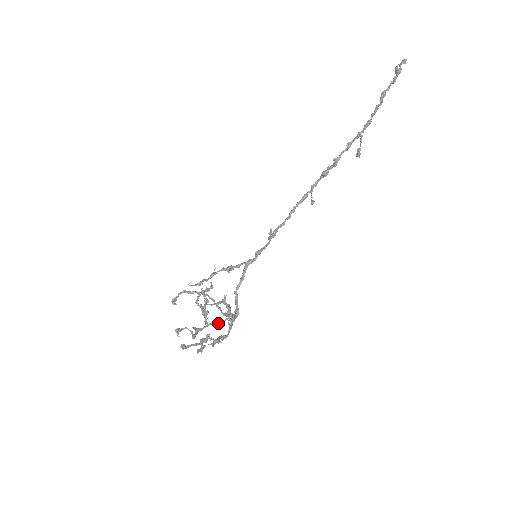
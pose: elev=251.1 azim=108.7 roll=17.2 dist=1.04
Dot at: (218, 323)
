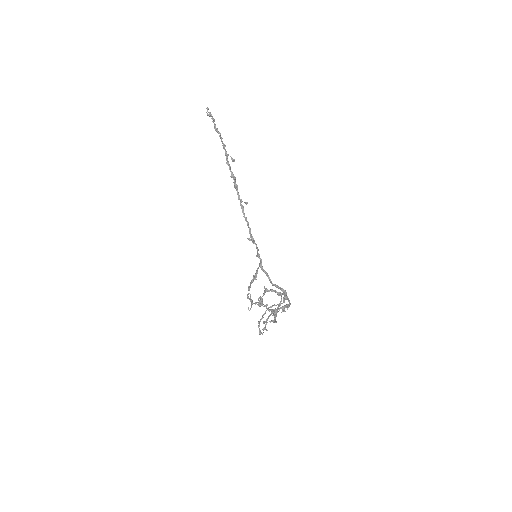
Dot at: (279, 304)
